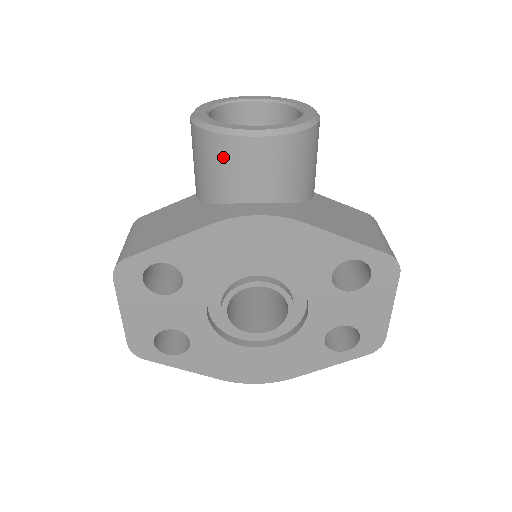
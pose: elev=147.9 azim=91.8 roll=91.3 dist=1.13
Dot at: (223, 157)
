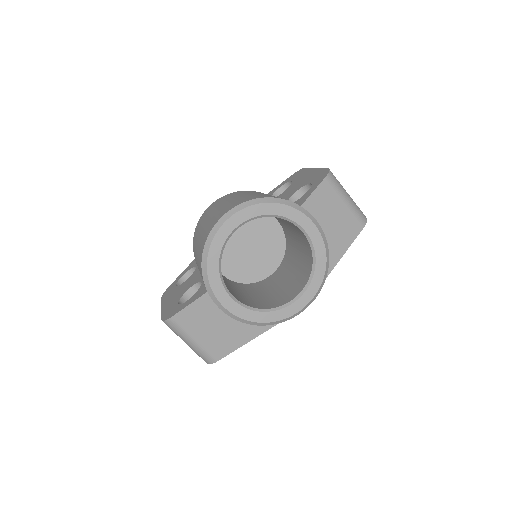
Dot at: occluded
